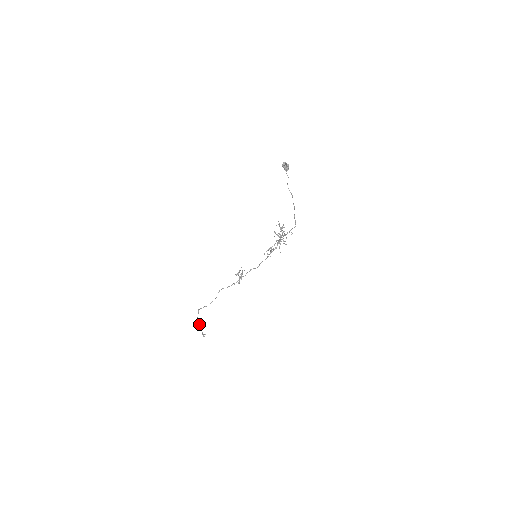
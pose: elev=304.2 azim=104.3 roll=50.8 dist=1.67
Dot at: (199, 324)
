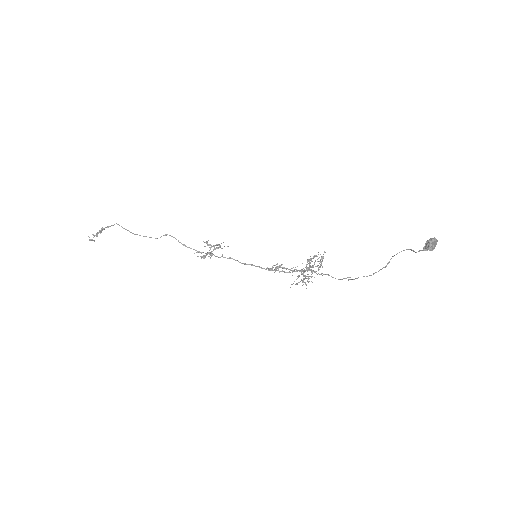
Dot at: (100, 232)
